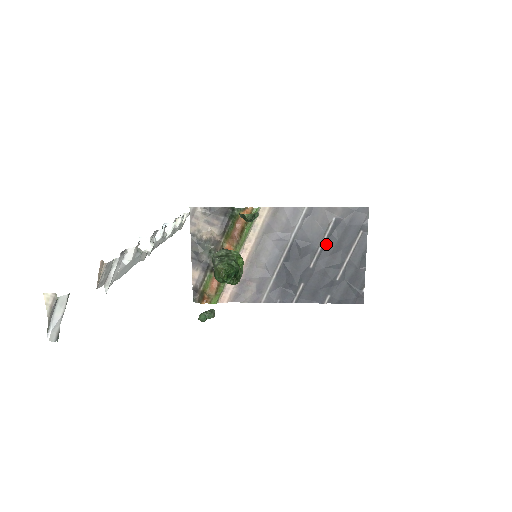
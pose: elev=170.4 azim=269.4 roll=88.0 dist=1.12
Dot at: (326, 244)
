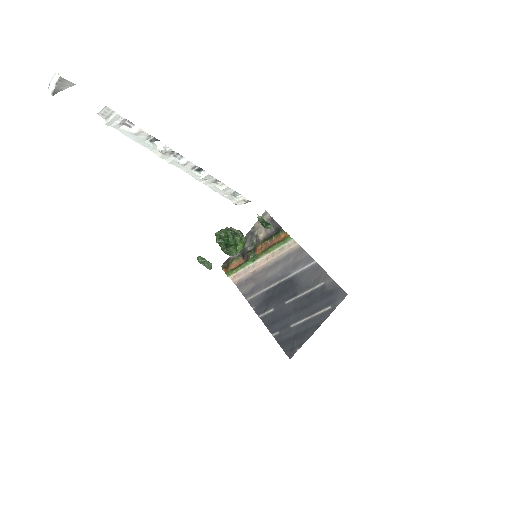
Dot at: (306, 296)
